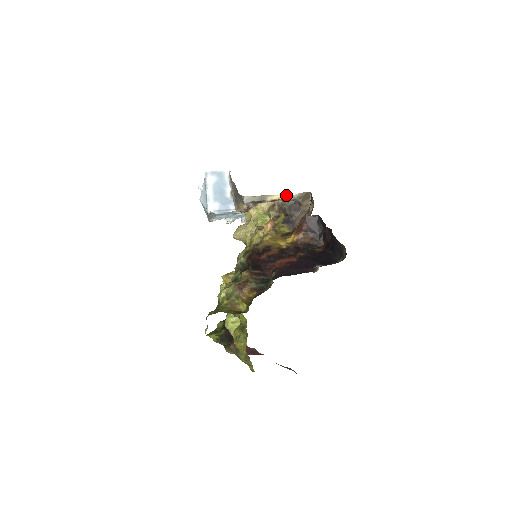
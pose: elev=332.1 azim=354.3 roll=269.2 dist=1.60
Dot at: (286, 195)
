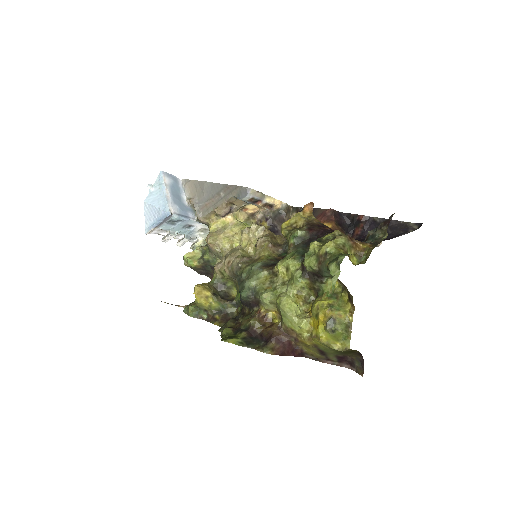
Dot at: (278, 201)
